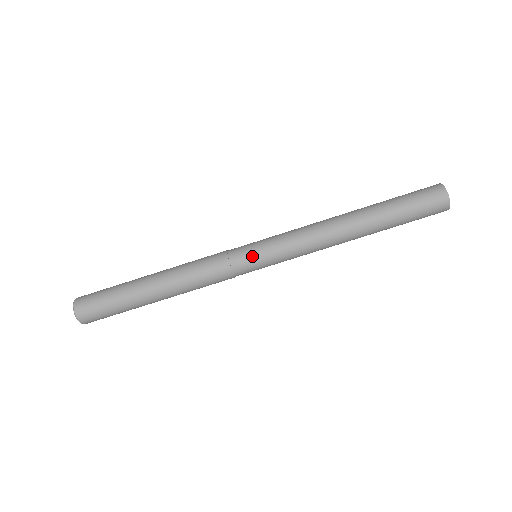
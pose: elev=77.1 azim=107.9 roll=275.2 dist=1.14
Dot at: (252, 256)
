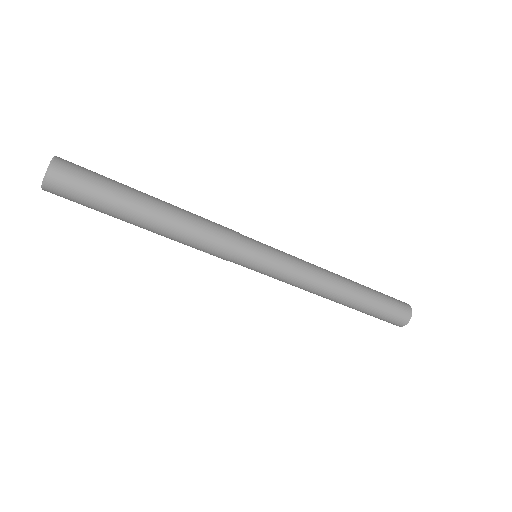
Dot at: (261, 251)
